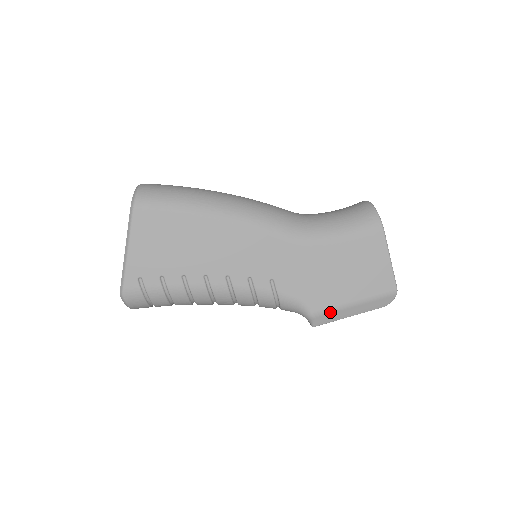
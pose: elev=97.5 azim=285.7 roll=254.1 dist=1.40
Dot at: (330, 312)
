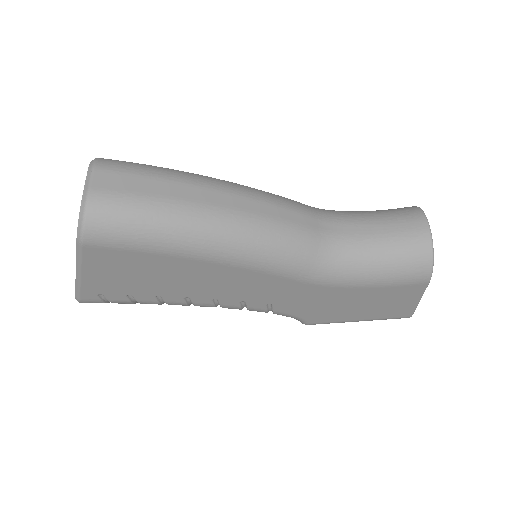
Dot at: (328, 323)
